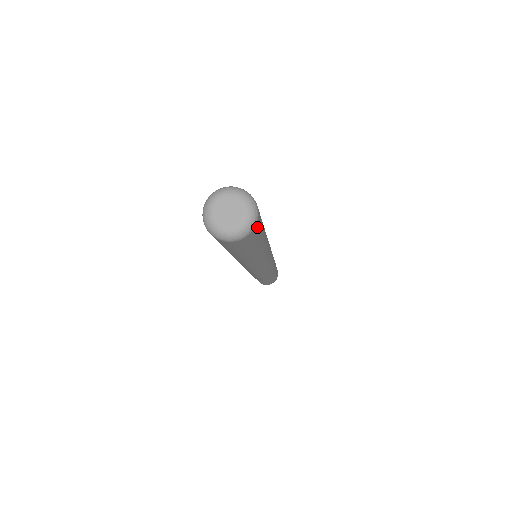
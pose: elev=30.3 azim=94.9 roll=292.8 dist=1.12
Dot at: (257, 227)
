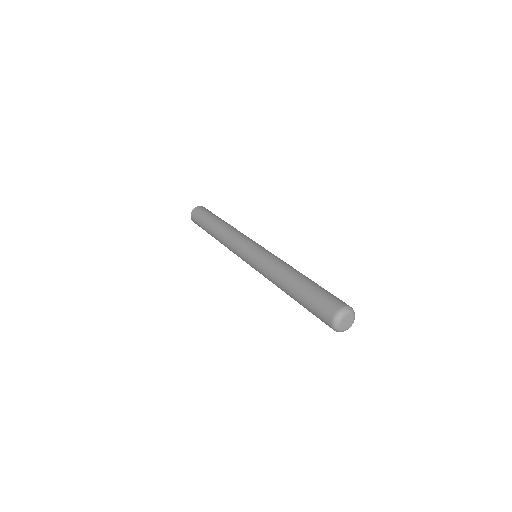
Dot at: occluded
